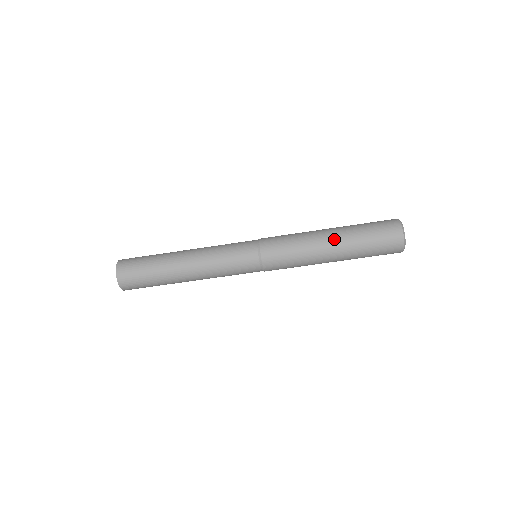
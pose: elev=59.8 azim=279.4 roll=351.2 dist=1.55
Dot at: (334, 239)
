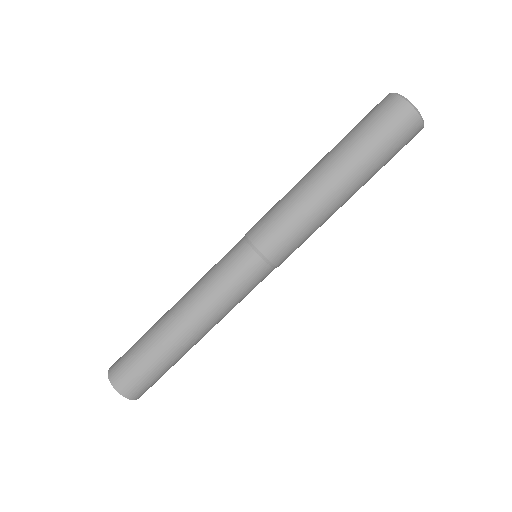
Dot at: (323, 164)
